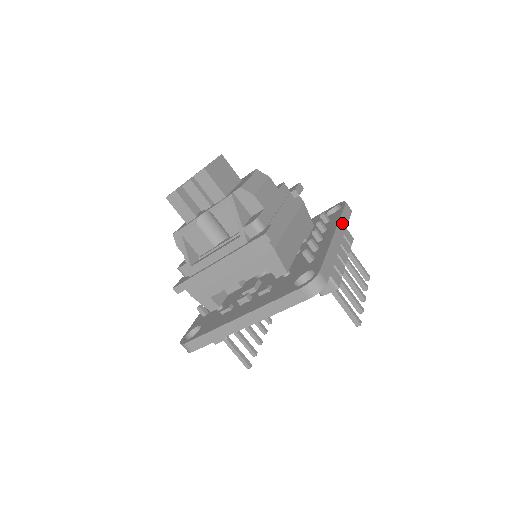
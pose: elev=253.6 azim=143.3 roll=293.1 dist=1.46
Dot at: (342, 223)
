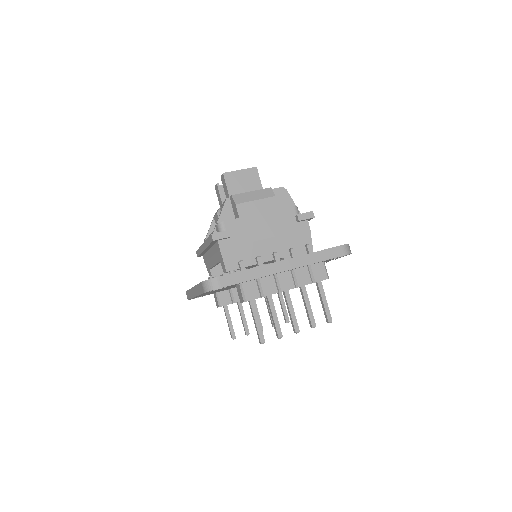
Dot at: (309, 258)
